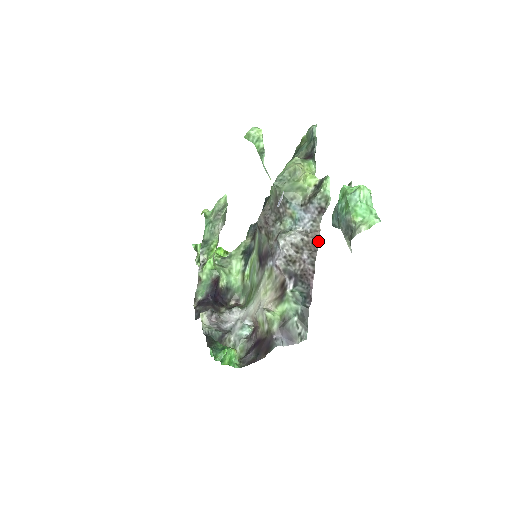
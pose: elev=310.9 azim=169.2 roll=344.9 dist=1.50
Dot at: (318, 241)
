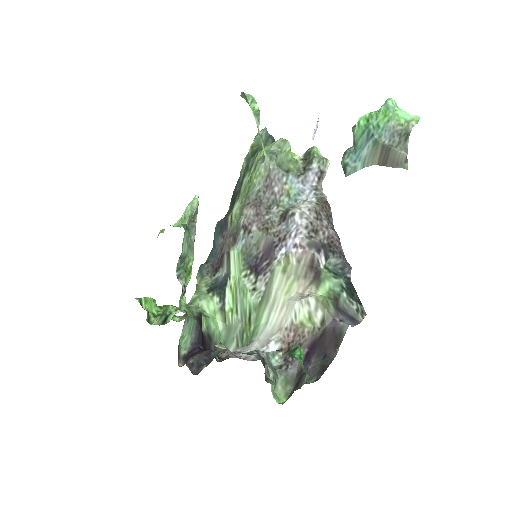
Dot at: (329, 206)
